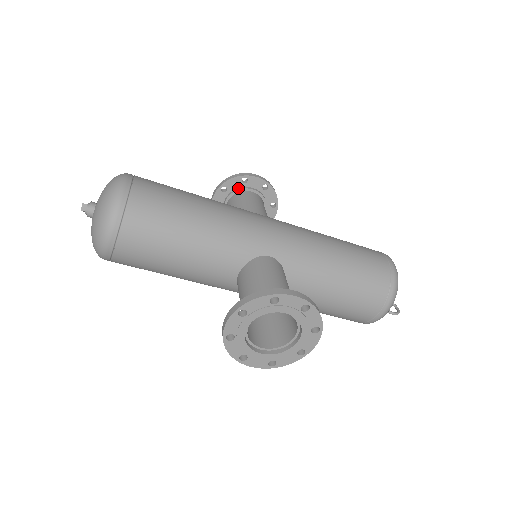
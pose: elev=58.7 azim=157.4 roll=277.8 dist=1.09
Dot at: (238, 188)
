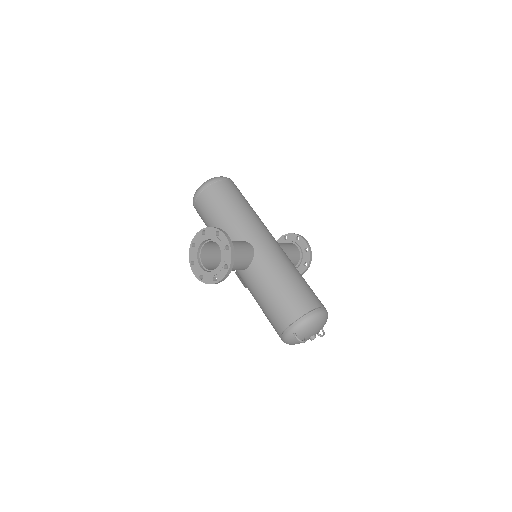
Dot at: (292, 241)
